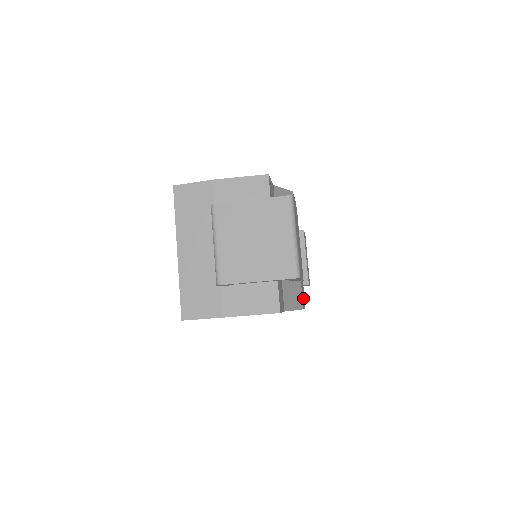
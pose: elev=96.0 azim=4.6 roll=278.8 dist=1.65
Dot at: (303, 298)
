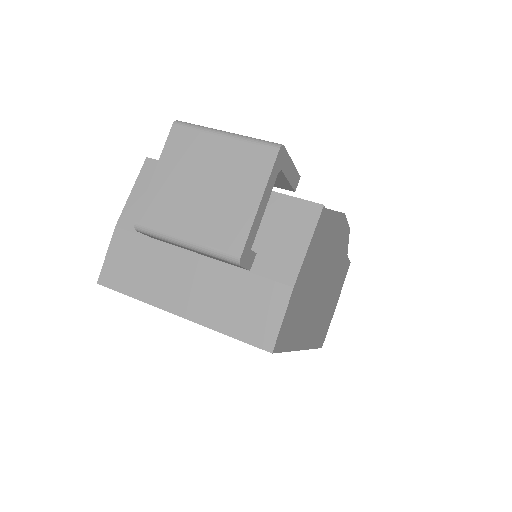
Dot at: occluded
